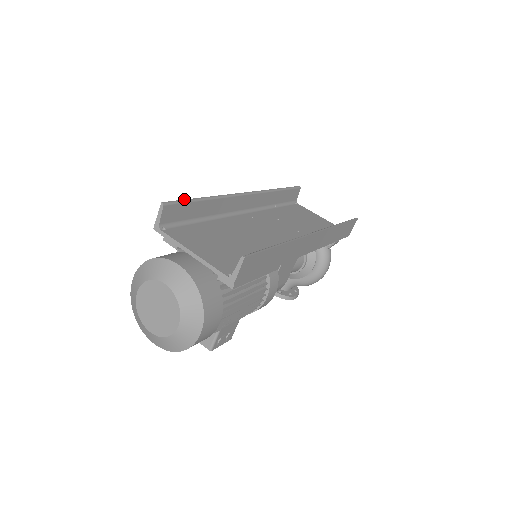
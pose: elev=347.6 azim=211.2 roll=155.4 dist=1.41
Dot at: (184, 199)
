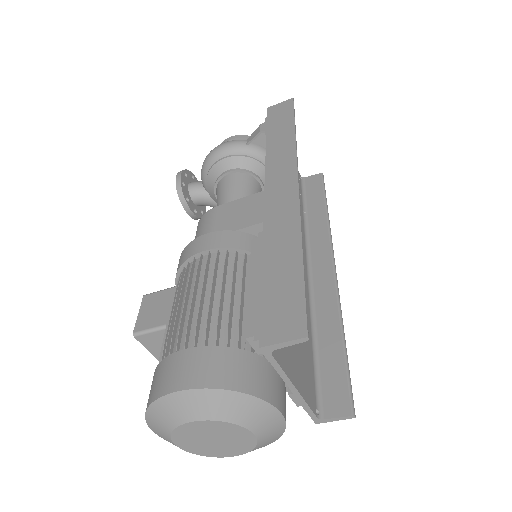
Dot at: (305, 291)
